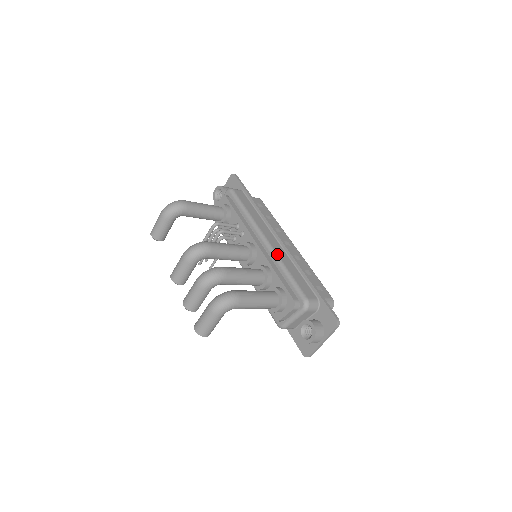
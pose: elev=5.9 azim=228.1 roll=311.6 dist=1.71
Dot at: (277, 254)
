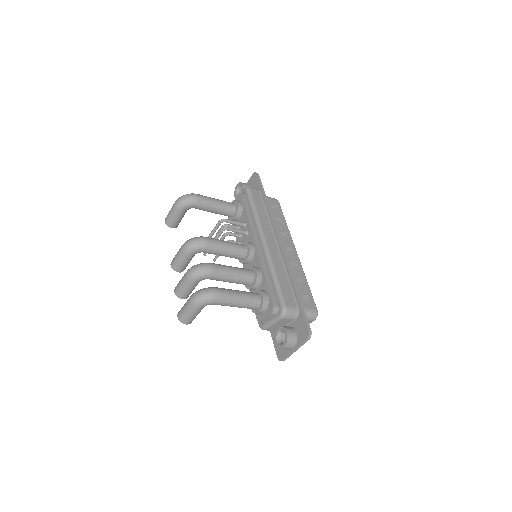
Dot at: (271, 258)
